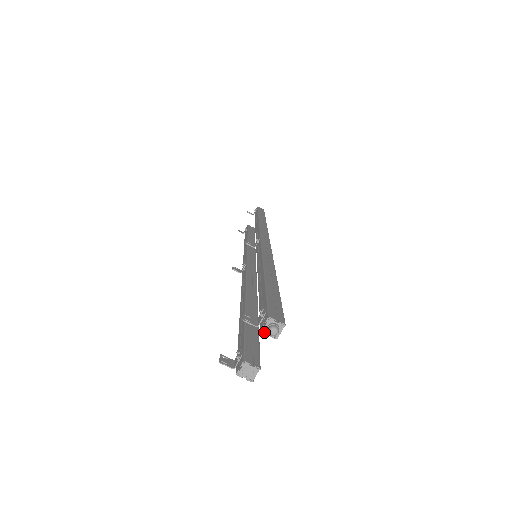
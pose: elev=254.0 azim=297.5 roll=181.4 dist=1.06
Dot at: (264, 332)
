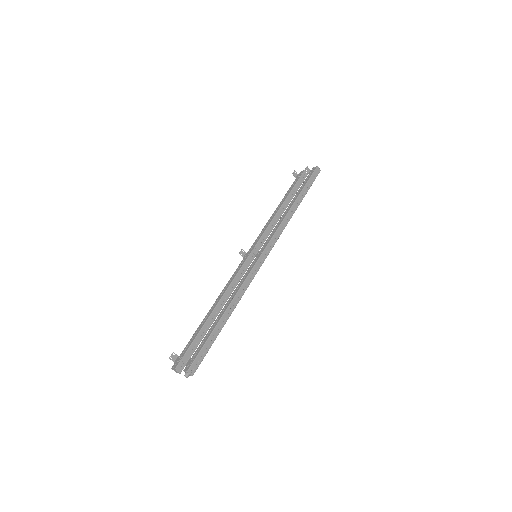
Dot at: occluded
